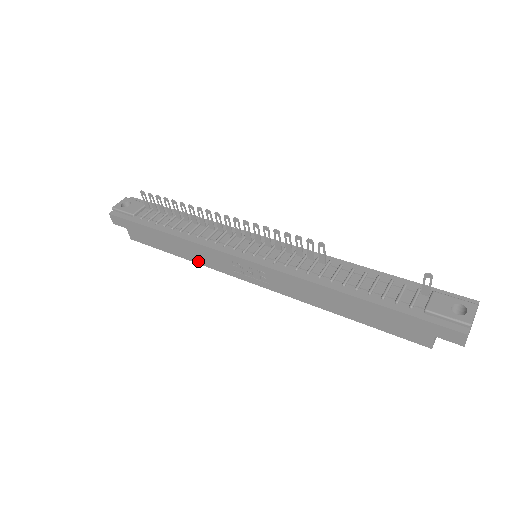
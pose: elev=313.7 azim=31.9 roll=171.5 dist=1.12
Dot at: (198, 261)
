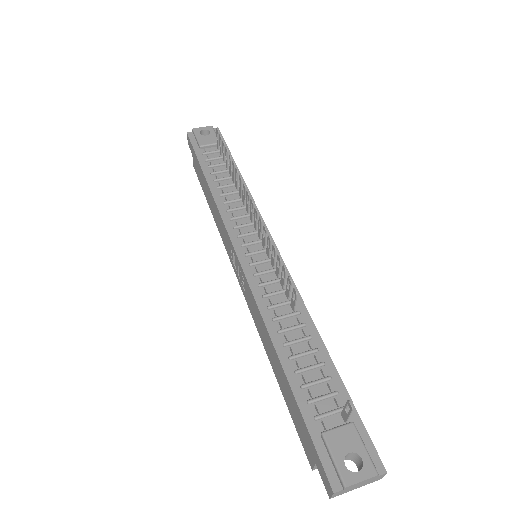
Dot at: (217, 224)
